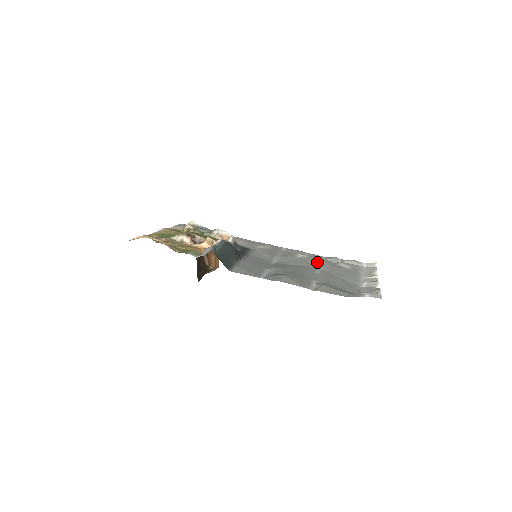
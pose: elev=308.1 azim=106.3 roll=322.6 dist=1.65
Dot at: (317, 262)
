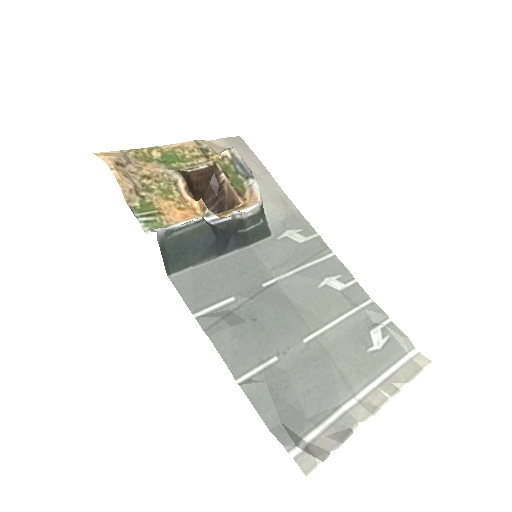
Dot at: (339, 311)
